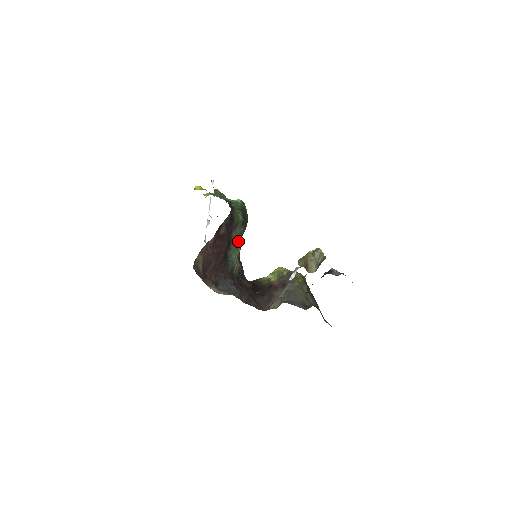
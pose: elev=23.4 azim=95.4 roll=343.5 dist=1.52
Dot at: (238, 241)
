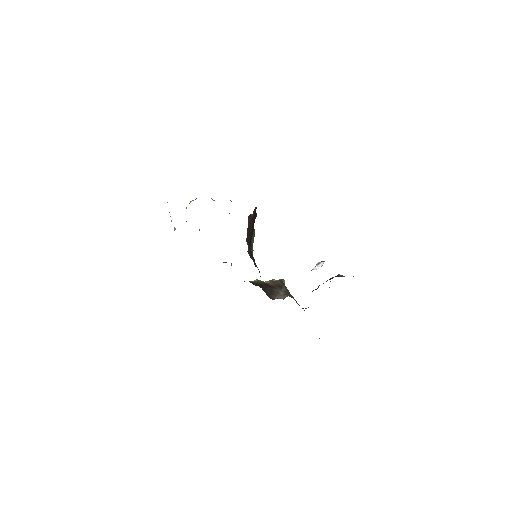
Dot at: (254, 233)
